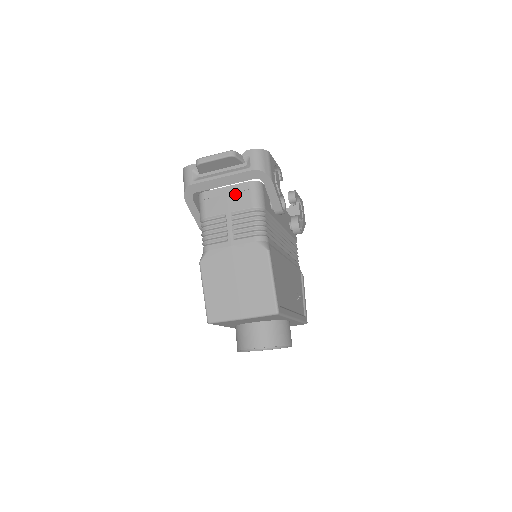
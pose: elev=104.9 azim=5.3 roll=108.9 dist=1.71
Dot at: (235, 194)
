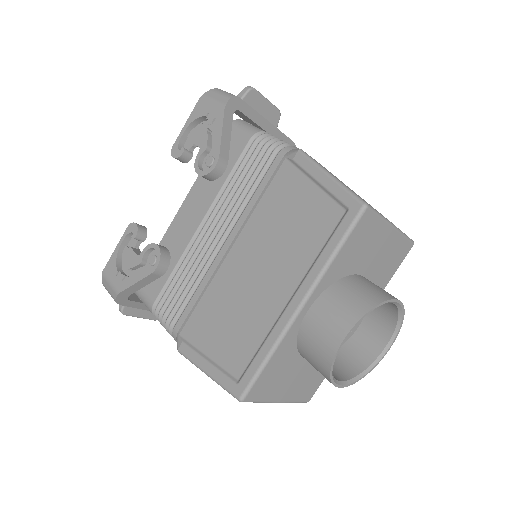
Dot at: occluded
